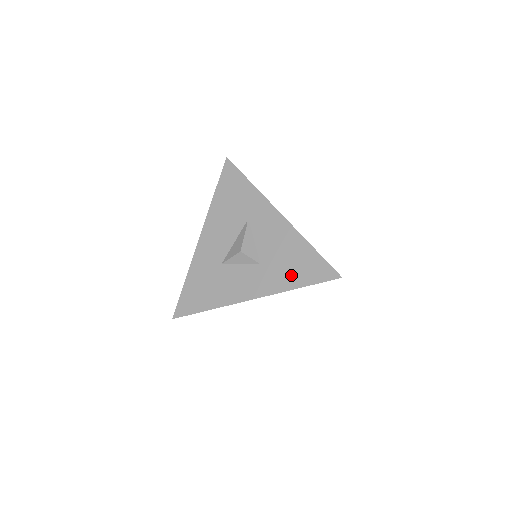
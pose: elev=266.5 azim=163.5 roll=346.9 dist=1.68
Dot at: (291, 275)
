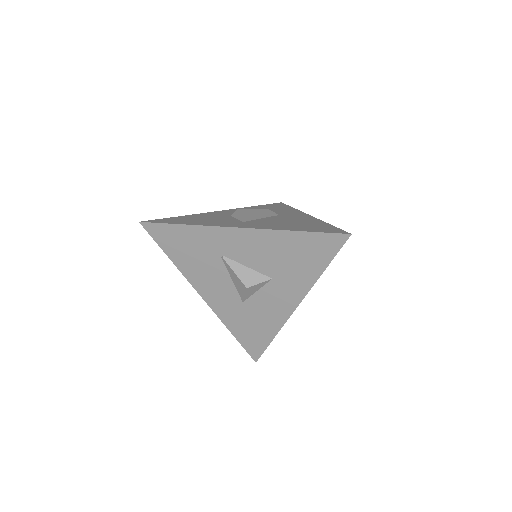
Dot at: (306, 267)
